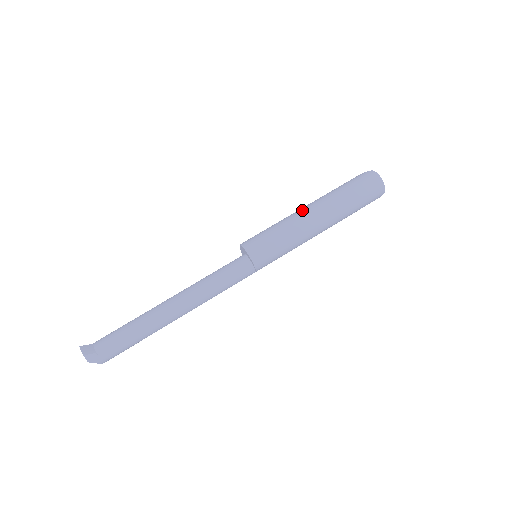
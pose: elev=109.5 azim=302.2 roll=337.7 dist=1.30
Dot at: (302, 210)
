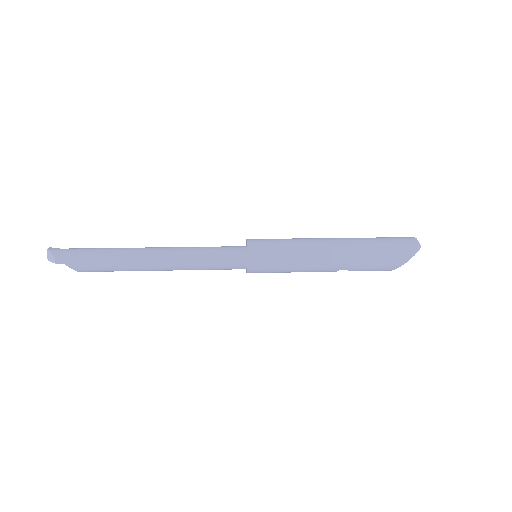
Dot at: occluded
